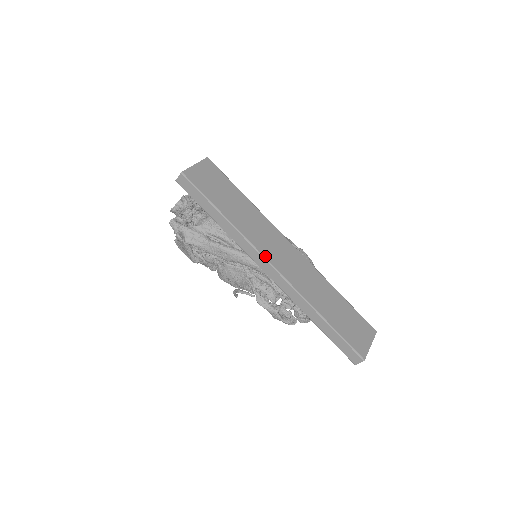
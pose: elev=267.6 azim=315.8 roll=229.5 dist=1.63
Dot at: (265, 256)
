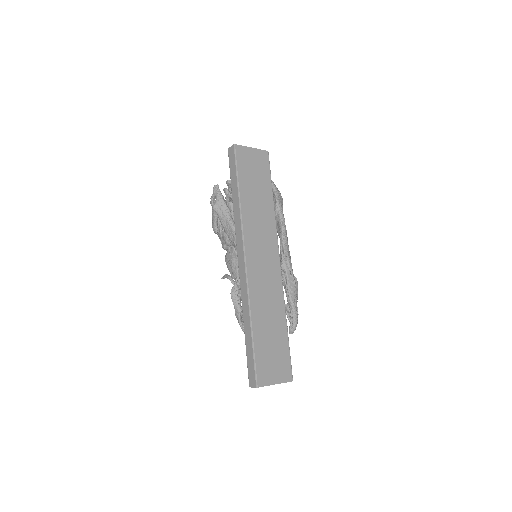
Dot at: (246, 247)
